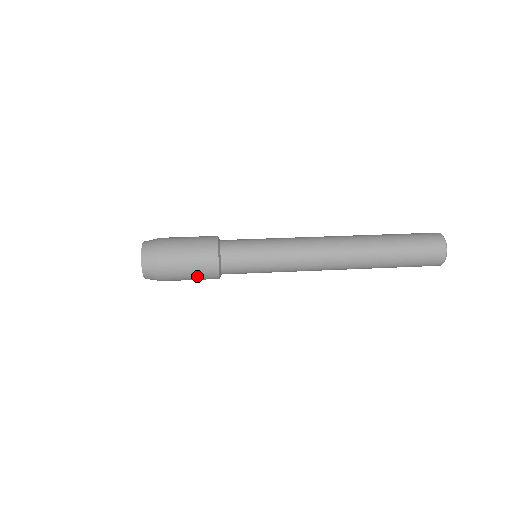
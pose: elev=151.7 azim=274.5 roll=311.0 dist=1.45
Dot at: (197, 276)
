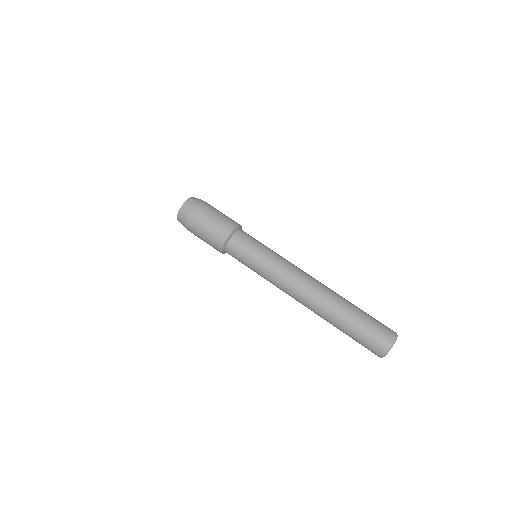
Dot at: (208, 240)
